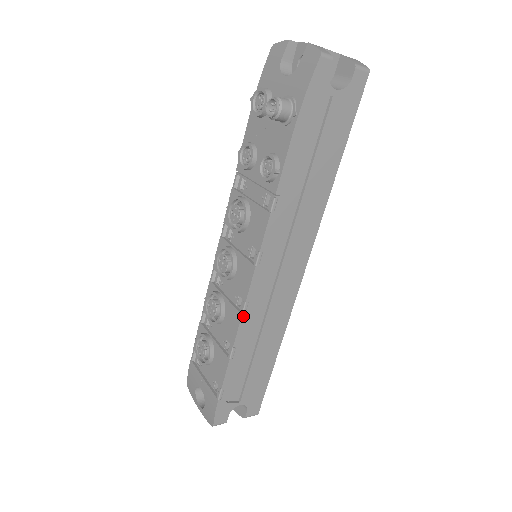
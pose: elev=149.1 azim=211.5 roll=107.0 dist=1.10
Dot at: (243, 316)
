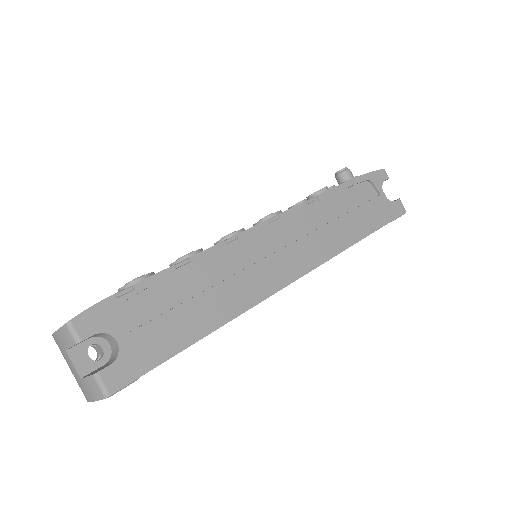
Dot at: (223, 243)
